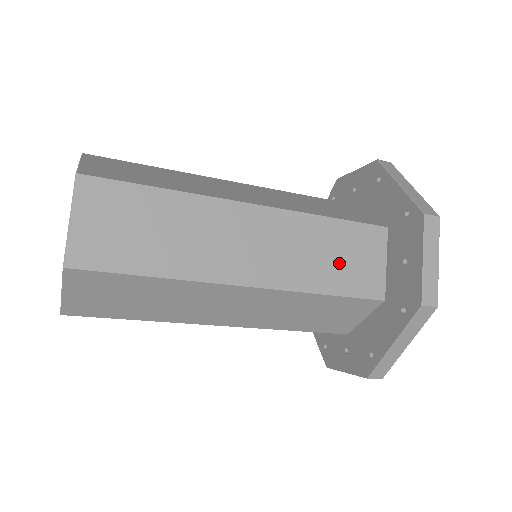
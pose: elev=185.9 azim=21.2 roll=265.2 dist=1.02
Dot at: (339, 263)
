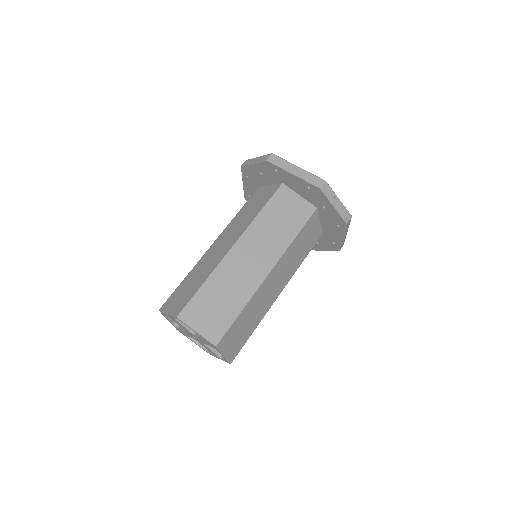
Dot at: (255, 206)
